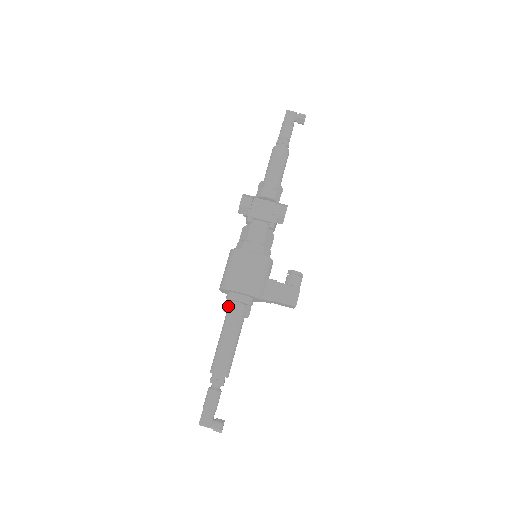
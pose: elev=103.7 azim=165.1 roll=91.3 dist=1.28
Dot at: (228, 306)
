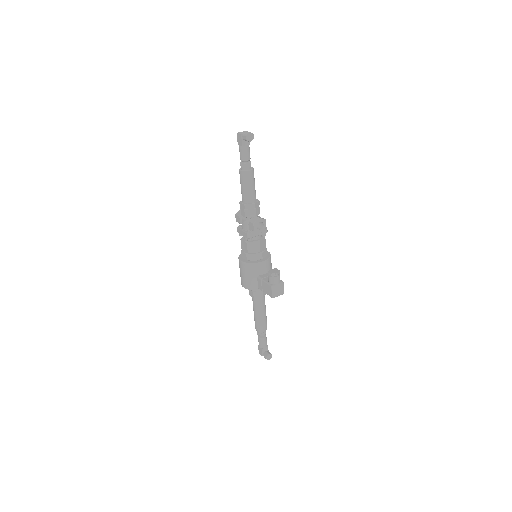
Dot at: occluded
